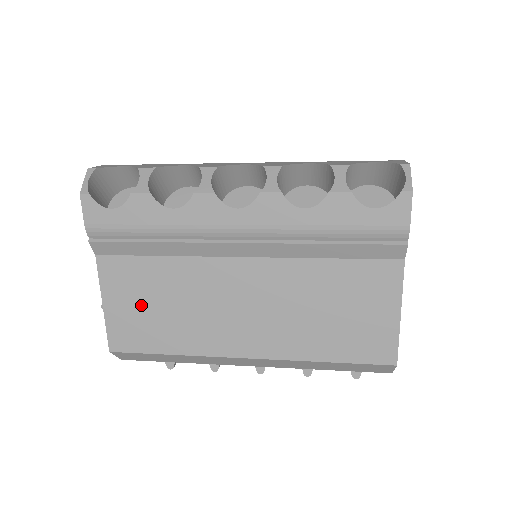
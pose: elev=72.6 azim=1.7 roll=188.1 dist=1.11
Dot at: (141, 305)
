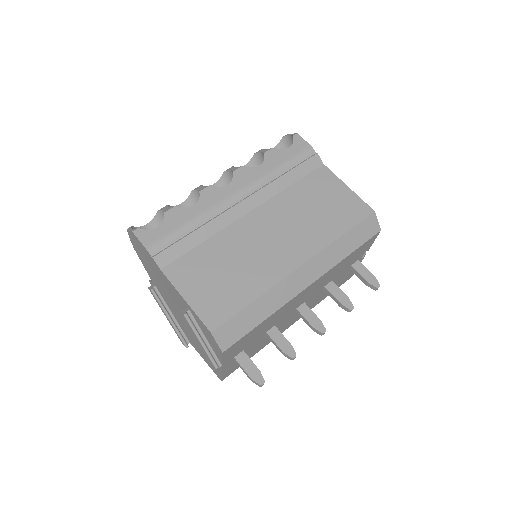
Dot at: (211, 281)
